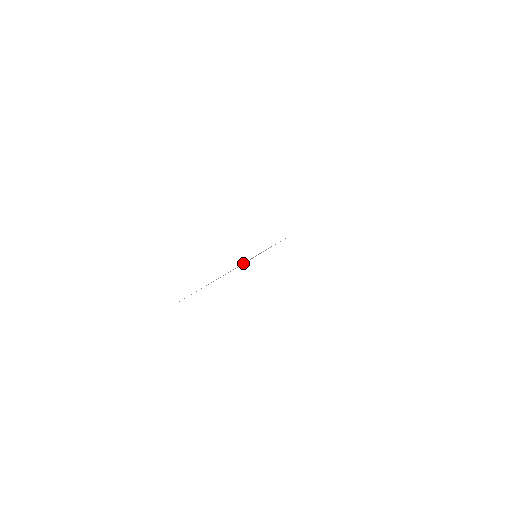
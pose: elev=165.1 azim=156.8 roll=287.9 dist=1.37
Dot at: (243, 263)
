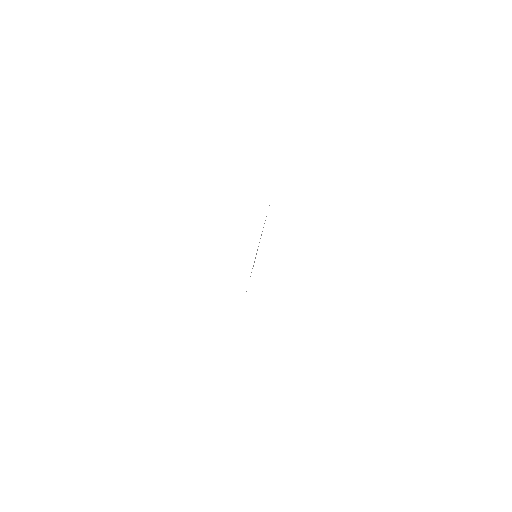
Dot at: occluded
